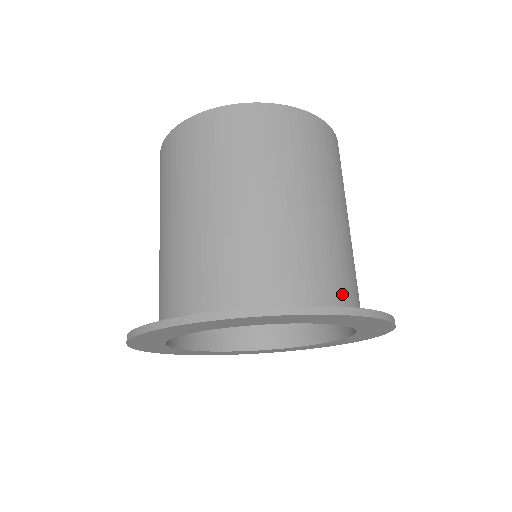
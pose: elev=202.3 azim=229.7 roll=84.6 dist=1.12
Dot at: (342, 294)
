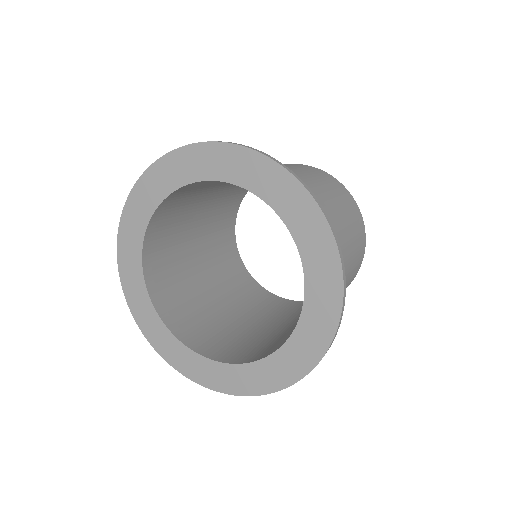
Dot at: occluded
